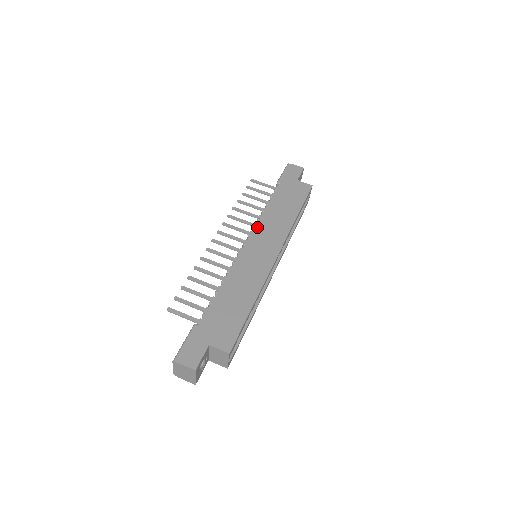
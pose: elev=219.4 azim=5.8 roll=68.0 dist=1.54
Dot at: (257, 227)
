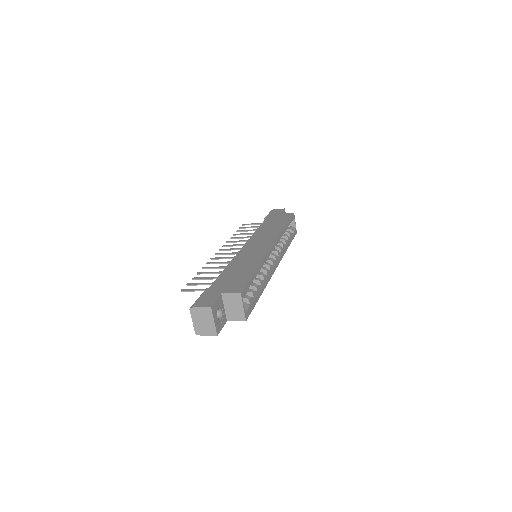
Dot at: (252, 238)
